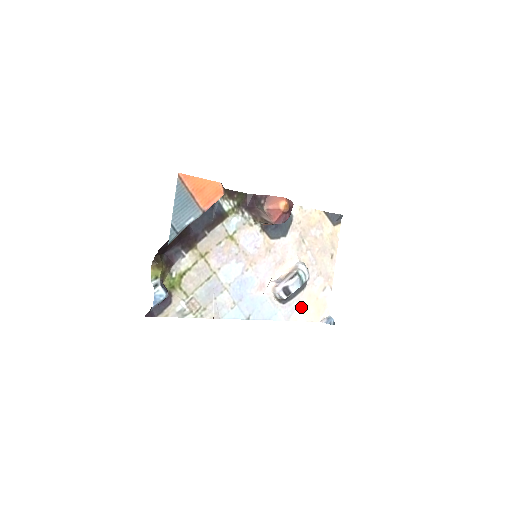
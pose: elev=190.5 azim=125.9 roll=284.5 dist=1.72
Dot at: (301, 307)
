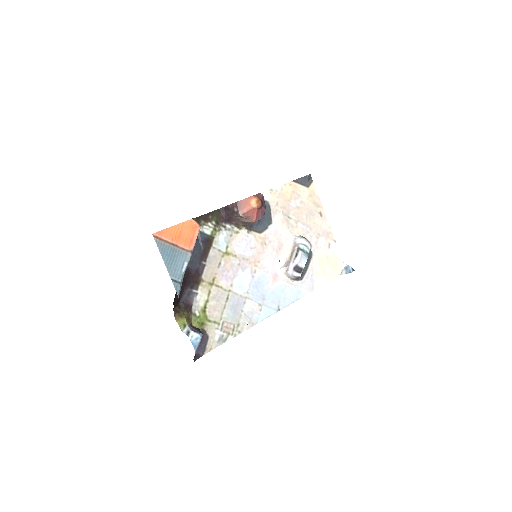
Dot at: (318, 273)
